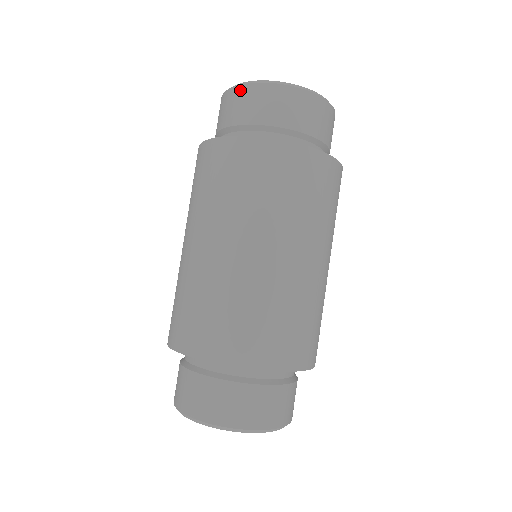
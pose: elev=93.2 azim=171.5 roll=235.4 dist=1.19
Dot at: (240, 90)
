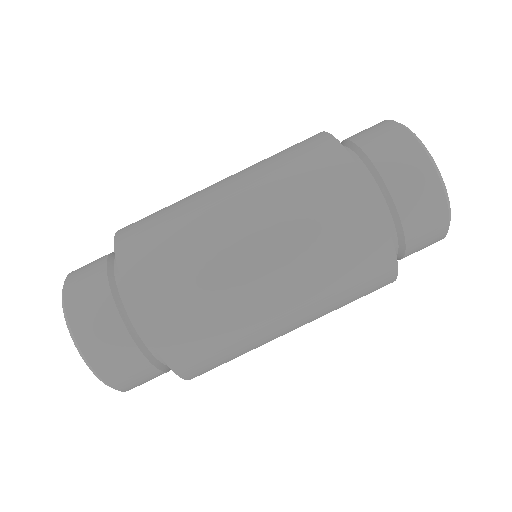
Dot at: (416, 149)
